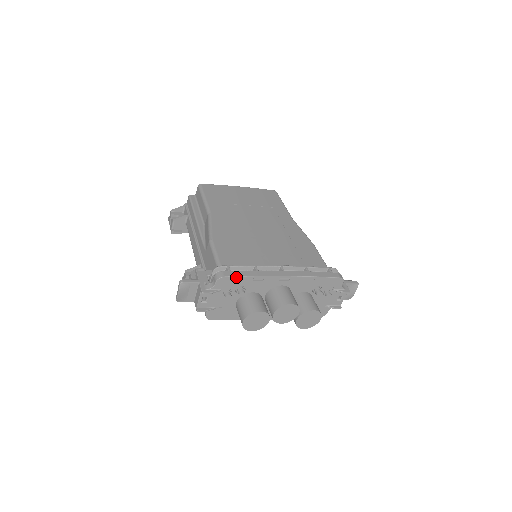
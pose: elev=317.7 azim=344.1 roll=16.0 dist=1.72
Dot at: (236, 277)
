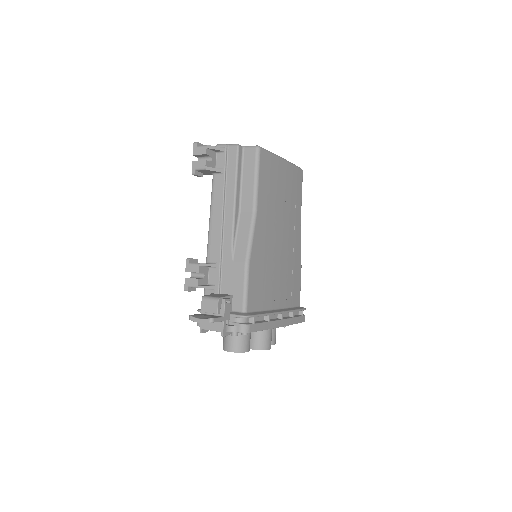
Dot at: (255, 331)
